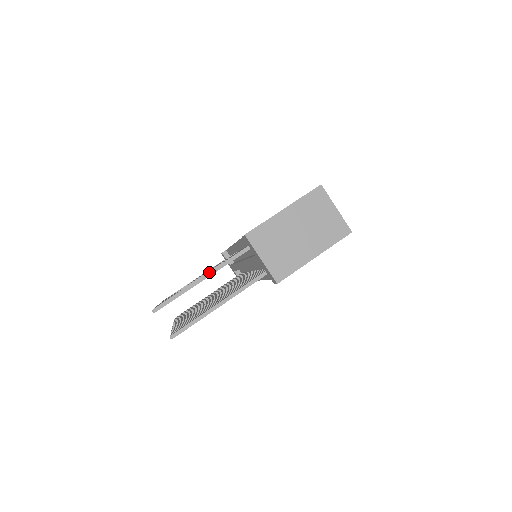
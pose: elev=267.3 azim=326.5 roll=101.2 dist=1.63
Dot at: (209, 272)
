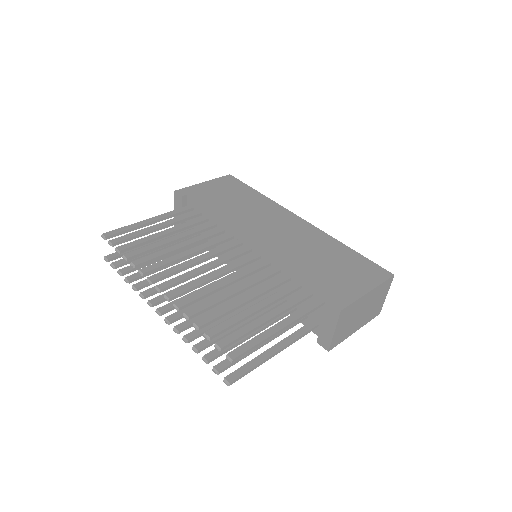
Dot at: (287, 326)
